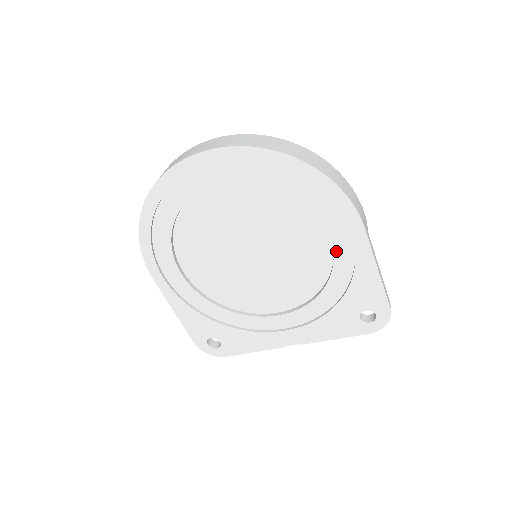
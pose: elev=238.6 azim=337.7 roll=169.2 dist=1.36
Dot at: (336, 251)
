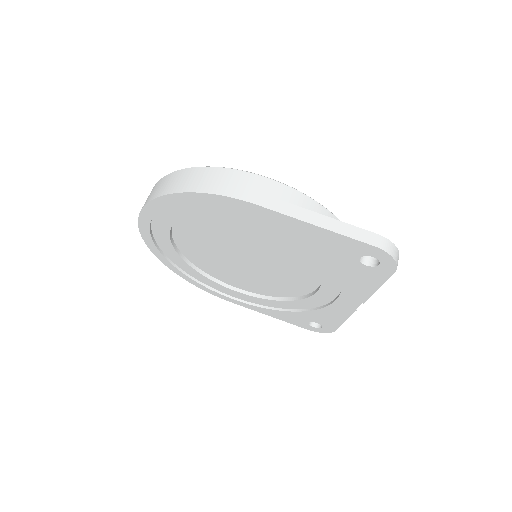
Dot at: (273, 229)
